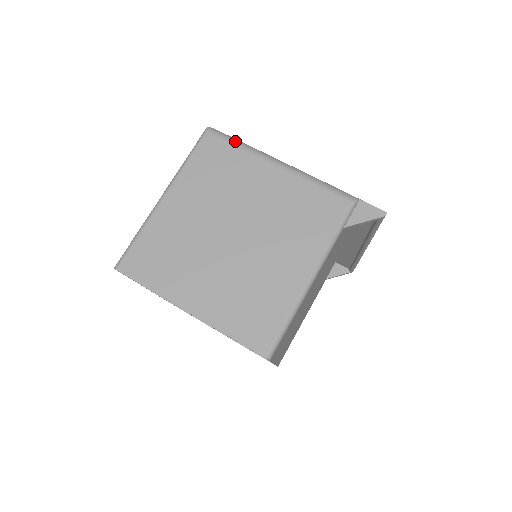
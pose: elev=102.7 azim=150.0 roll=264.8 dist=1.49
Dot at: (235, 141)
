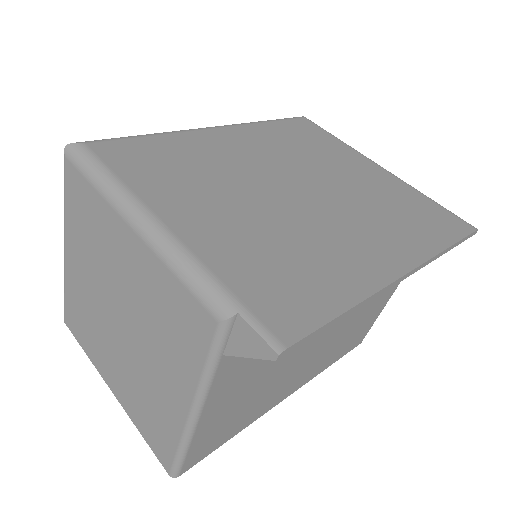
Dot at: (89, 173)
